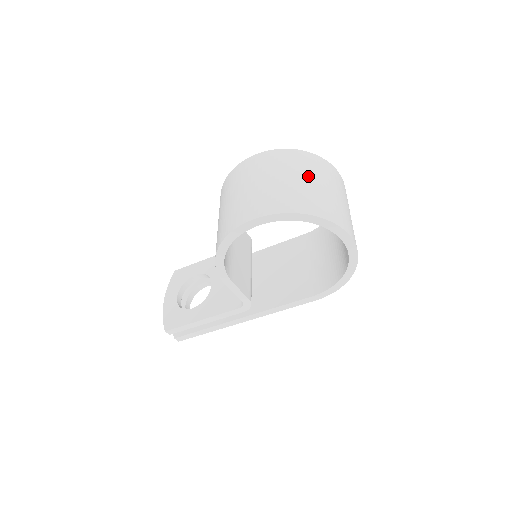
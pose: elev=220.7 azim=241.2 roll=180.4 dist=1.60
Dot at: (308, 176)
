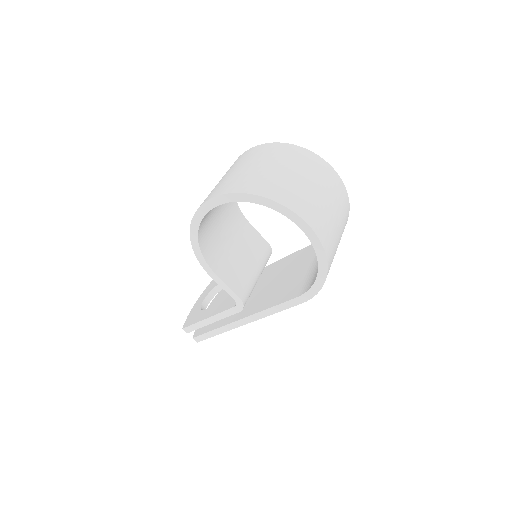
Dot at: (276, 163)
